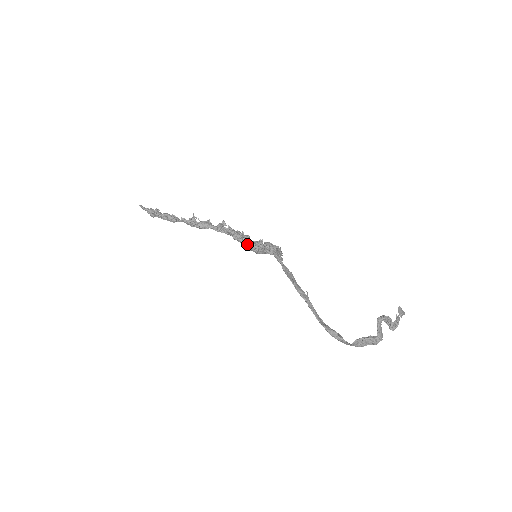
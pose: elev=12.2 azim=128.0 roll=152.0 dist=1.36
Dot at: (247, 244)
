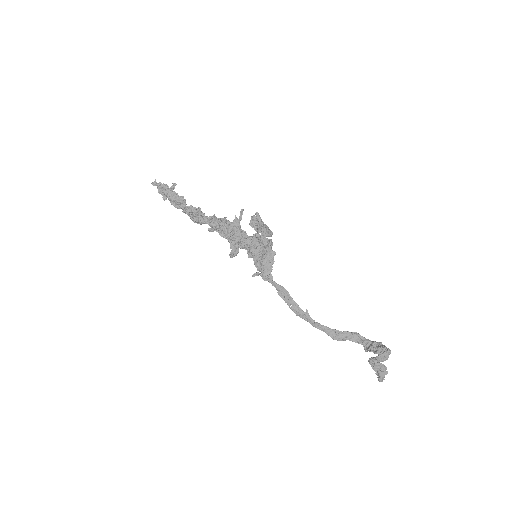
Dot at: (242, 247)
